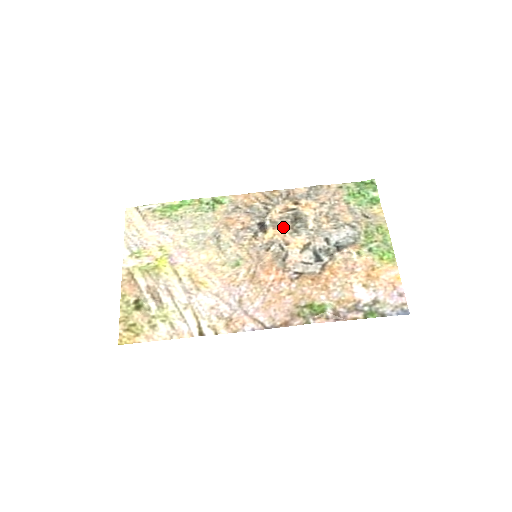
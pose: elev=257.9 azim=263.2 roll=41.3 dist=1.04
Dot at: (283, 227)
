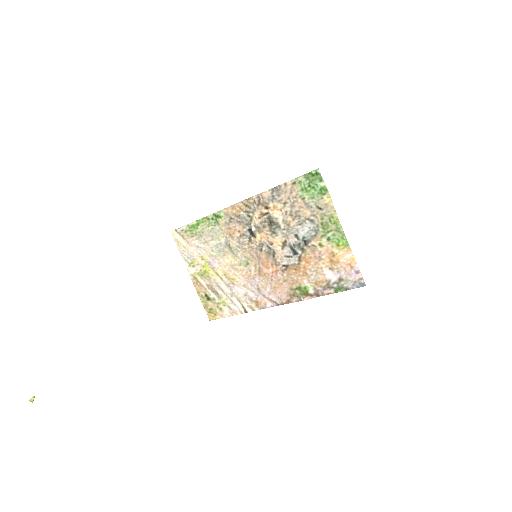
Dot at: (265, 231)
